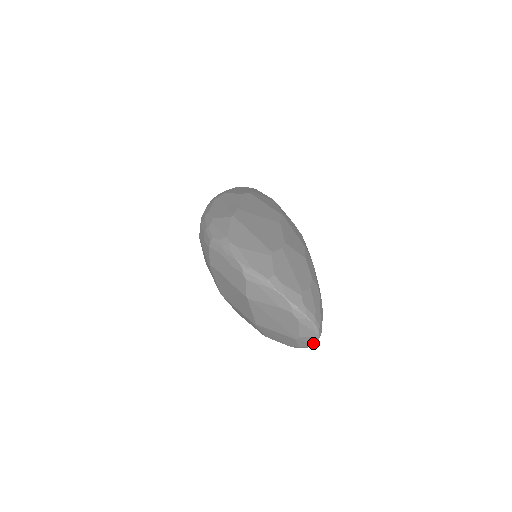
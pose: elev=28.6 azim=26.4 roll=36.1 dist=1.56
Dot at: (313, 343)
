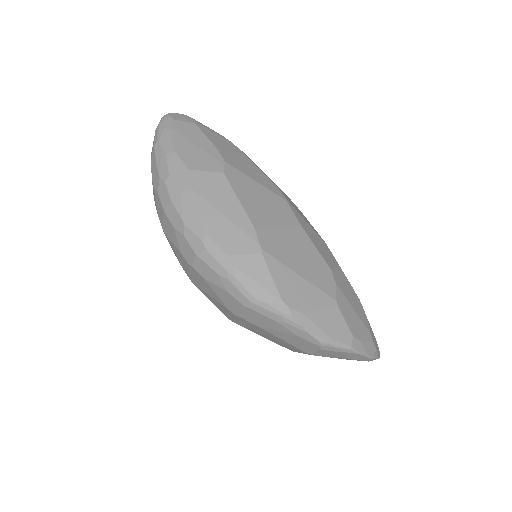
Dot at: occluded
